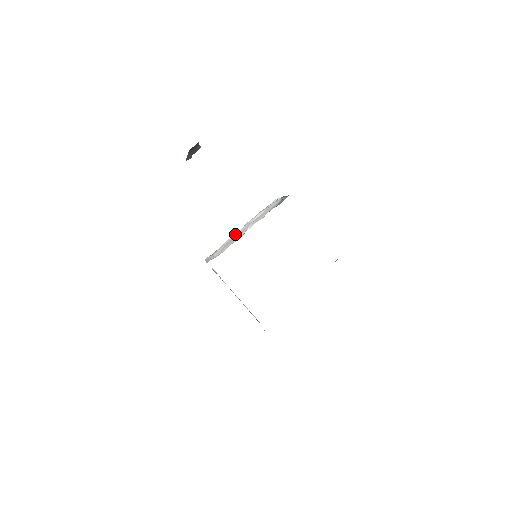
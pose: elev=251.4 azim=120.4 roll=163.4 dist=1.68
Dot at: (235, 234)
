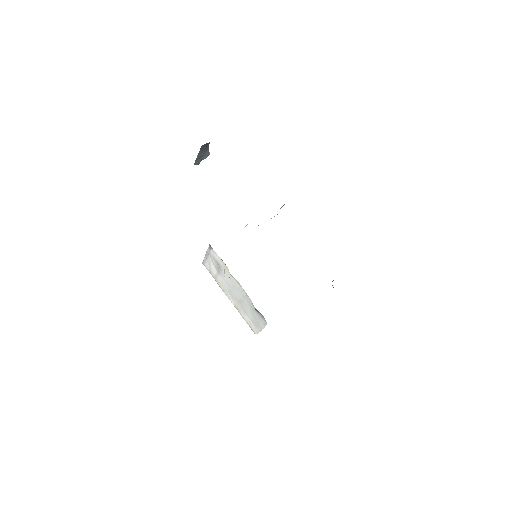
Dot at: occluded
